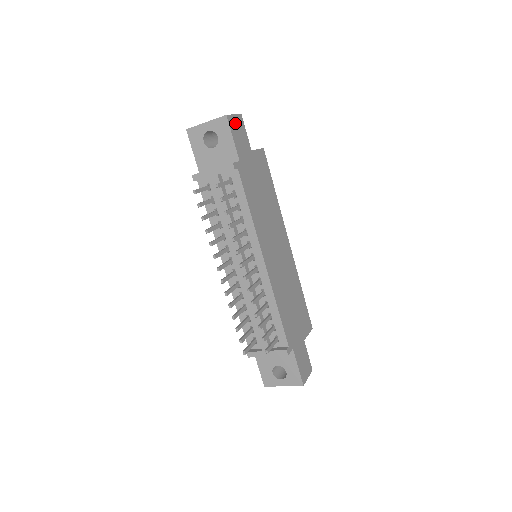
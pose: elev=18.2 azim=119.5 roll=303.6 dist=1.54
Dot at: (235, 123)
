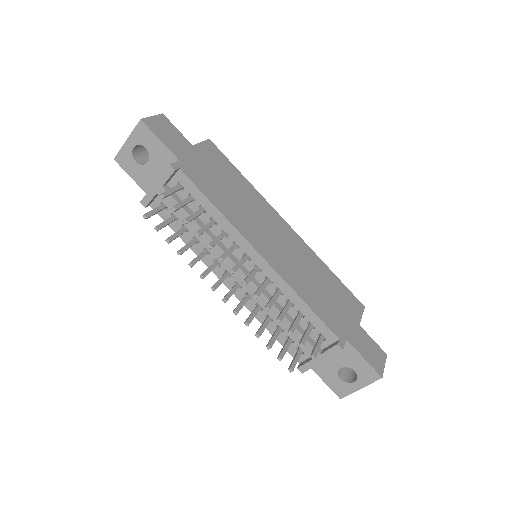
Dot at: (157, 124)
